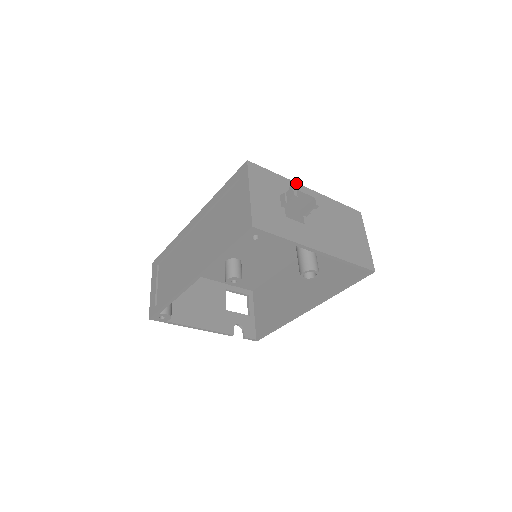
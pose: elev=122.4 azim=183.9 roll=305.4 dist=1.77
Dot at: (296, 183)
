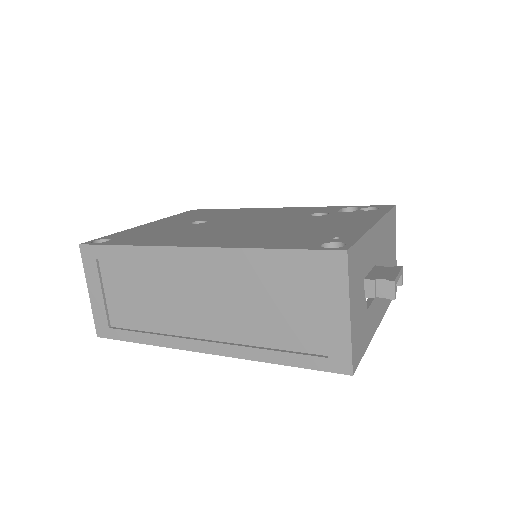
Dot at: (371, 229)
